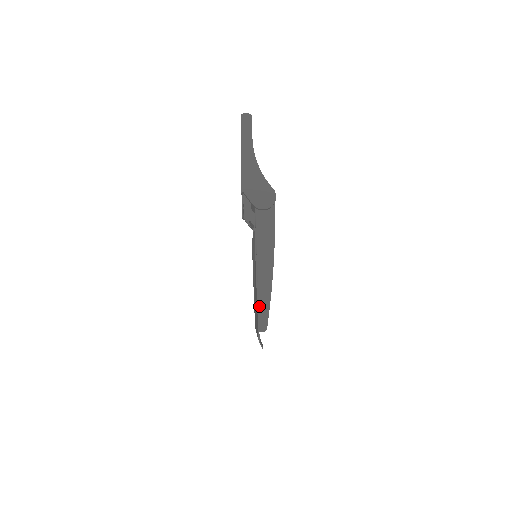
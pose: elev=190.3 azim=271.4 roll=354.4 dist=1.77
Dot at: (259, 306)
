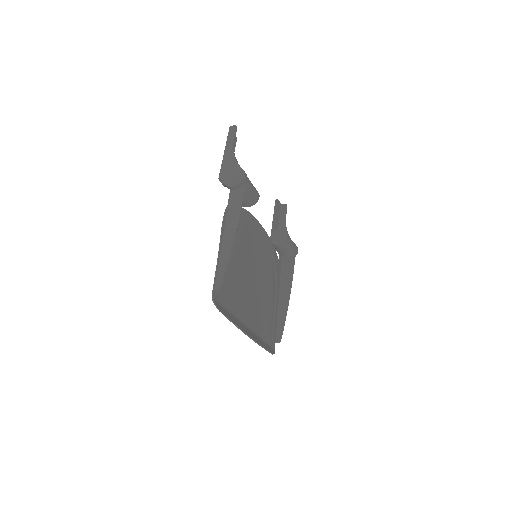
Dot at: (218, 267)
